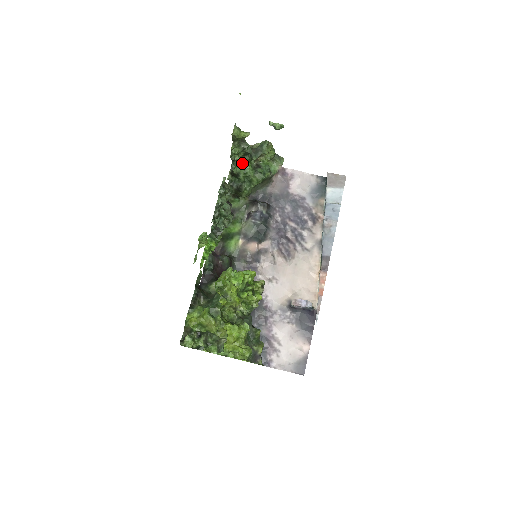
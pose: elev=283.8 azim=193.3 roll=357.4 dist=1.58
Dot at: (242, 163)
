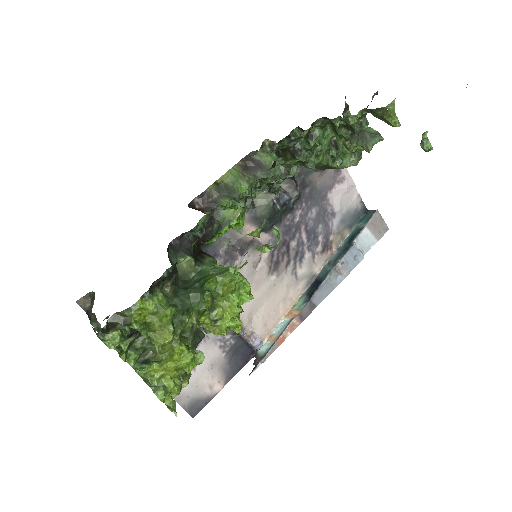
Dot at: (327, 127)
